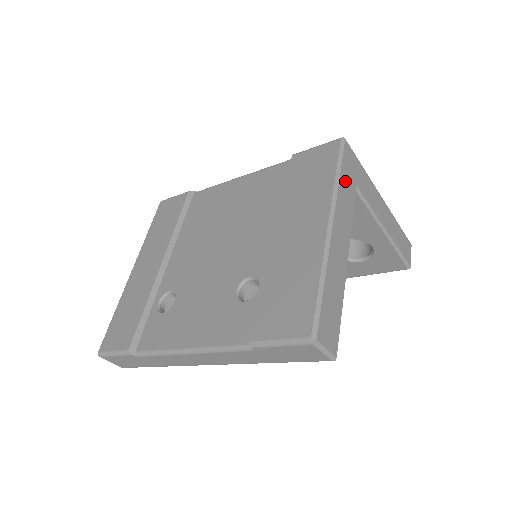
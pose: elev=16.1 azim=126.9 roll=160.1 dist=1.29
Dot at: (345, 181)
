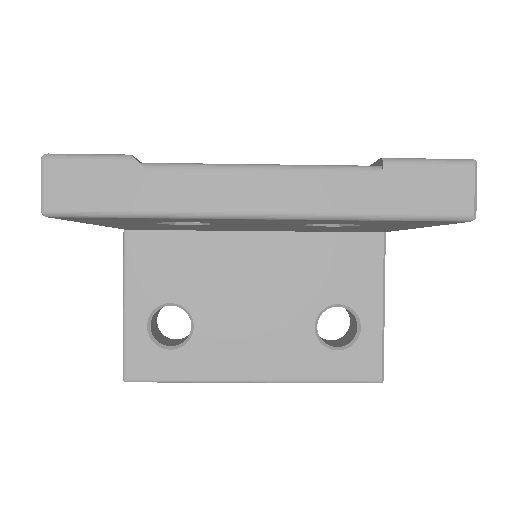
Dot at: occluded
